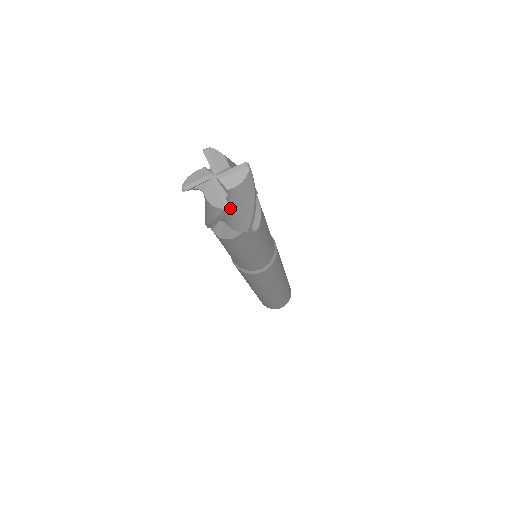
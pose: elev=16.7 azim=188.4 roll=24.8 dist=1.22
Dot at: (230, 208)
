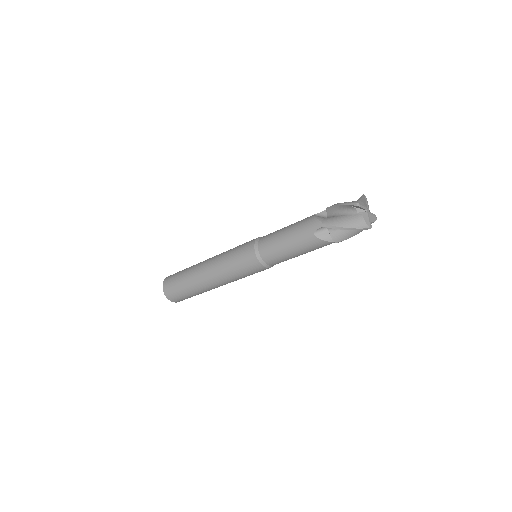
Dot at: occluded
